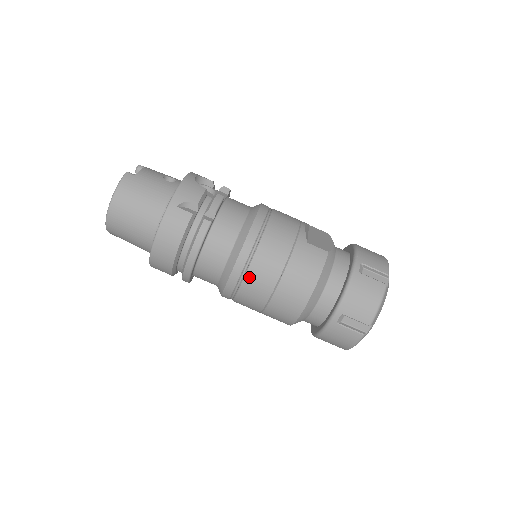
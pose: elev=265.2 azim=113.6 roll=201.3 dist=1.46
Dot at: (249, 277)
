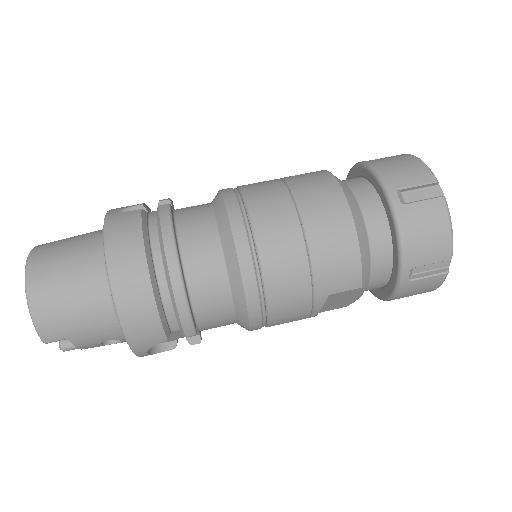
Dot at: (257, 222)
